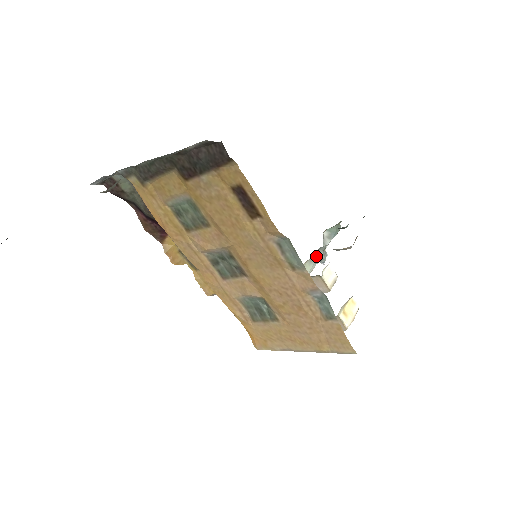
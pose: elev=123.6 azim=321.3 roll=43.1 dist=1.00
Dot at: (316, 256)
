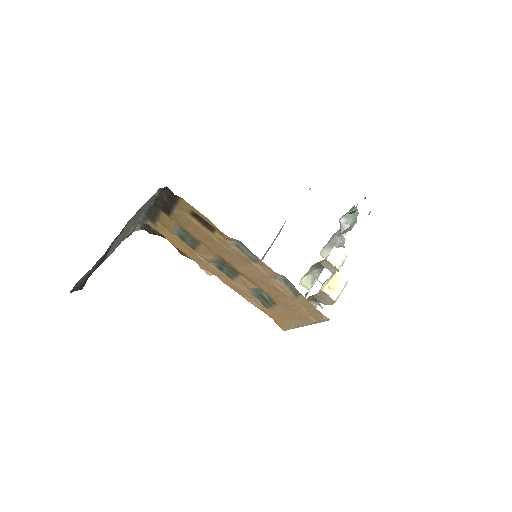
Dot at: (333, 242)
